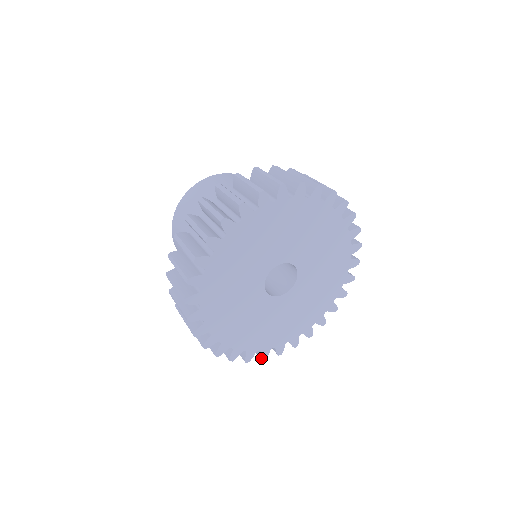
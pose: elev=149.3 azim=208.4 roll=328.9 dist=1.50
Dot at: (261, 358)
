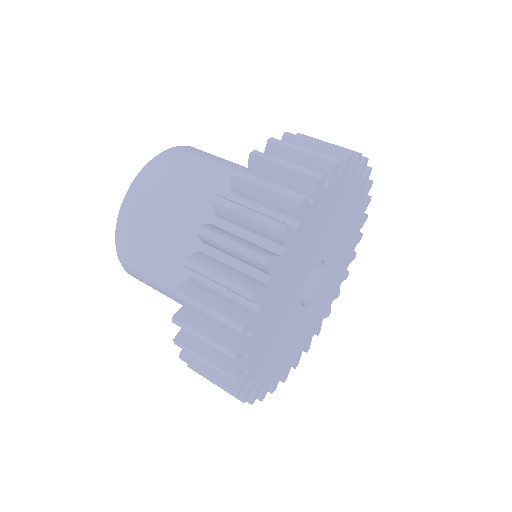
Dot at: (252, 400)
